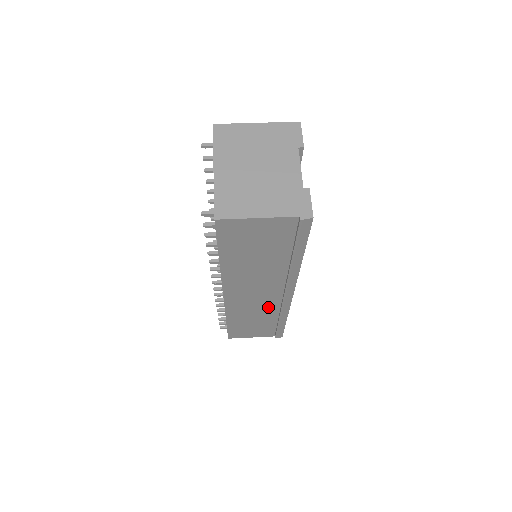
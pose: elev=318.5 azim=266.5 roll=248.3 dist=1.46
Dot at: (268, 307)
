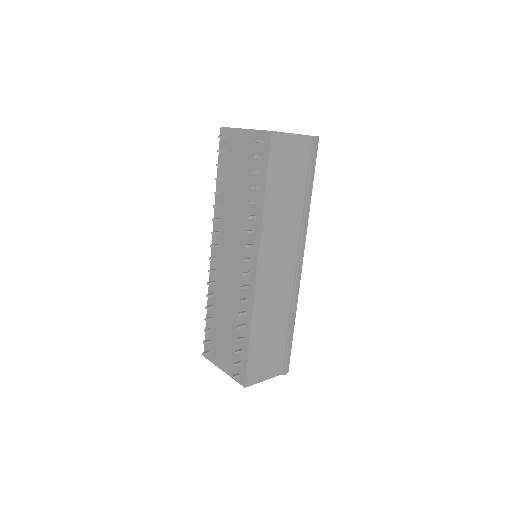
Dot at: (284, 294)
